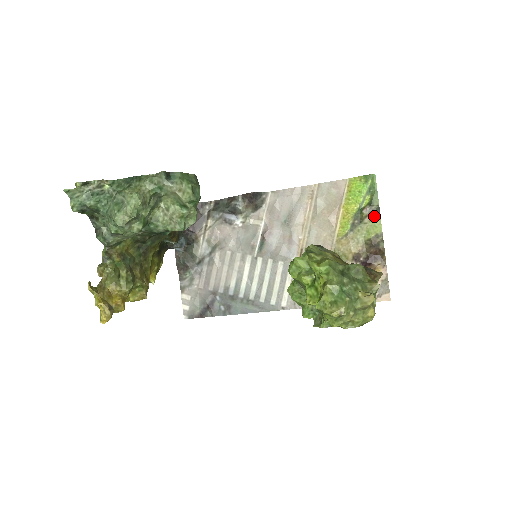
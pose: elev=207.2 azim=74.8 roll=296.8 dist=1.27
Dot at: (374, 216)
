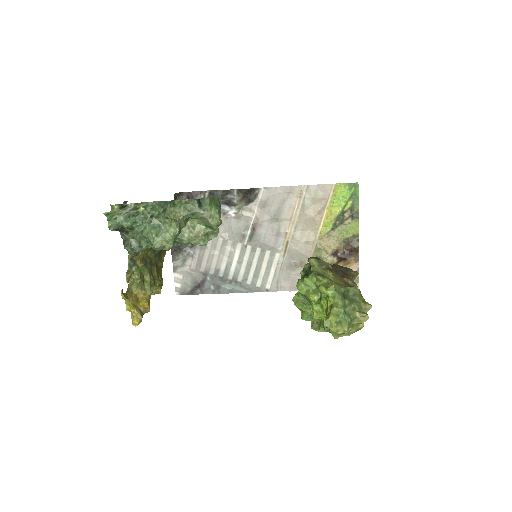
Dot at: (353, 219)
